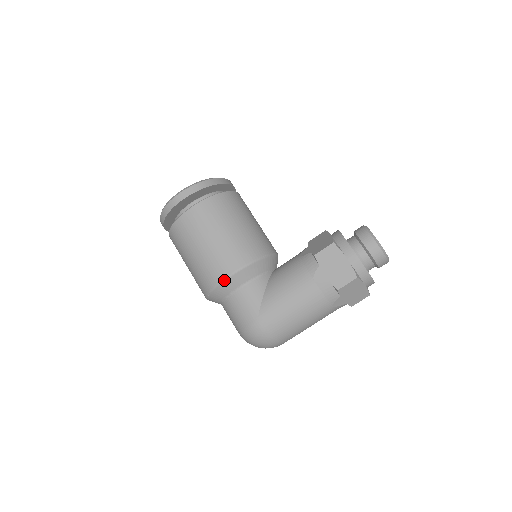
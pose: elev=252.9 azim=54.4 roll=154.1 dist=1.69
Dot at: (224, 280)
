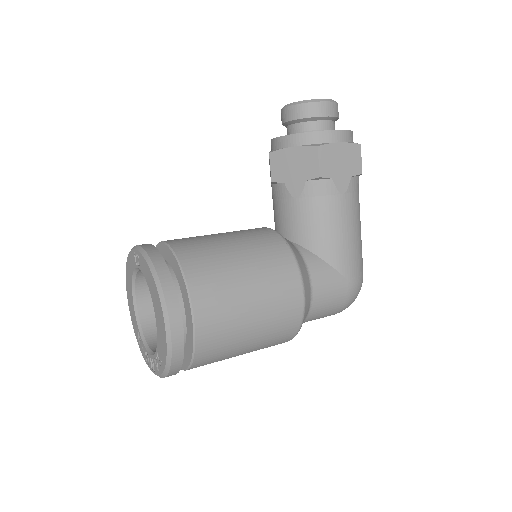
Dot at: (304, 305)
